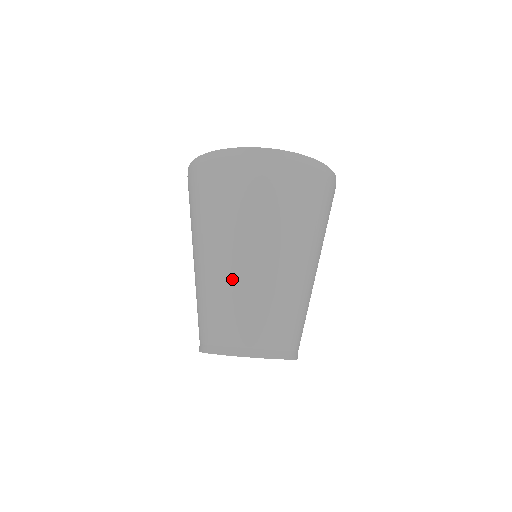
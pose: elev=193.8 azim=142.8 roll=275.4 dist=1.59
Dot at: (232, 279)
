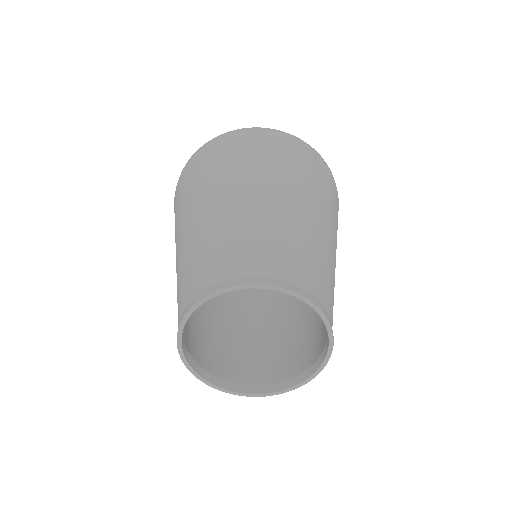
Dot at: (178, 261)
